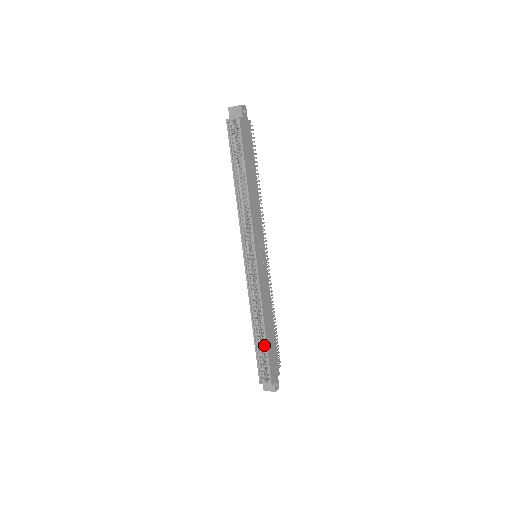
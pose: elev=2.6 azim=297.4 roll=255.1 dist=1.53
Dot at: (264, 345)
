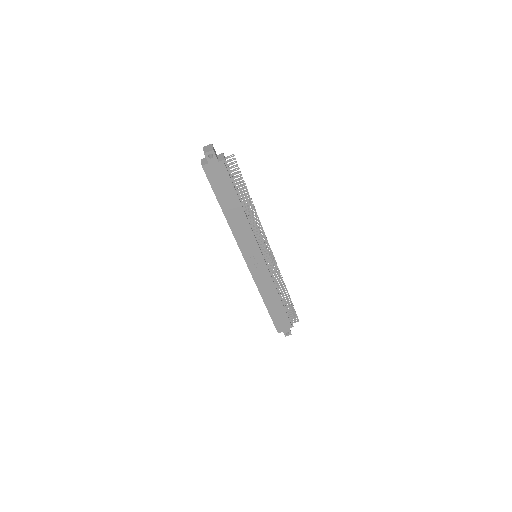
Dot at: (269, 311)
